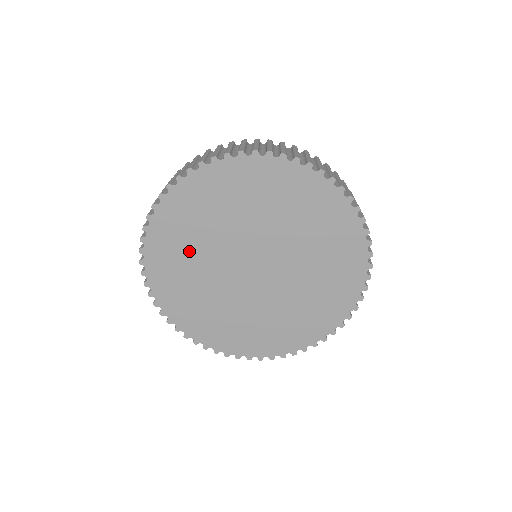
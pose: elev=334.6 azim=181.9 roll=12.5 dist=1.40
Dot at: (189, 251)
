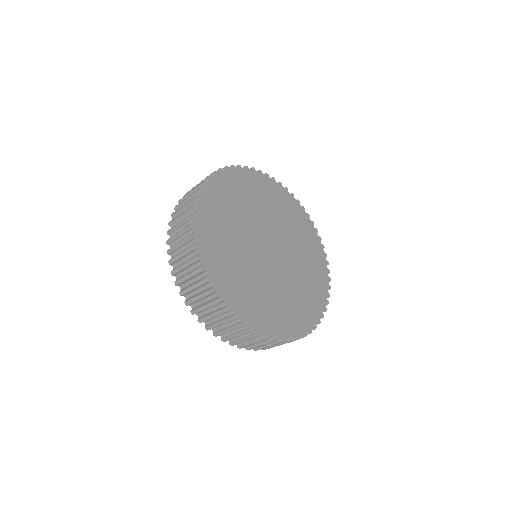
Dot at: (244, 201)
